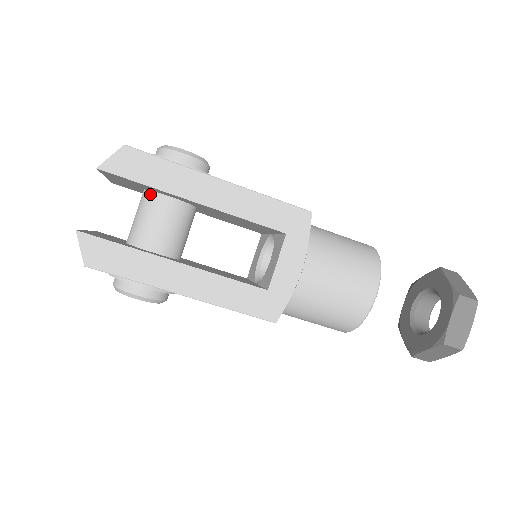
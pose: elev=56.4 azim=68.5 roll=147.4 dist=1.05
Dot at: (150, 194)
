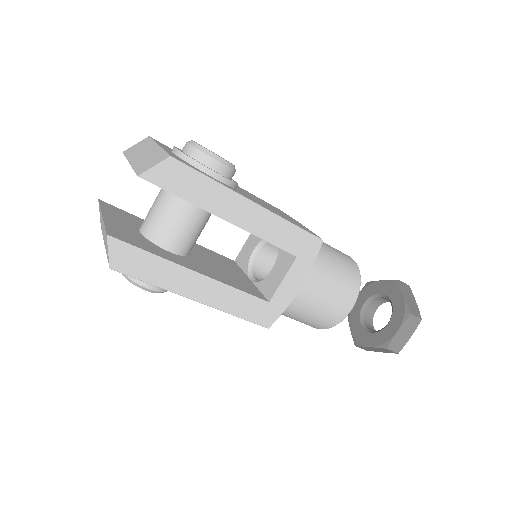
Dot at: occluded
